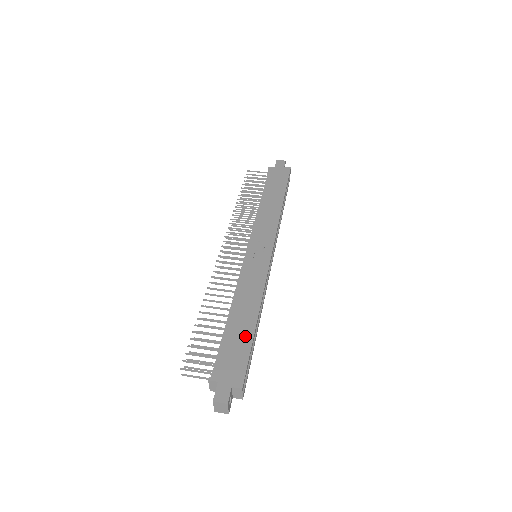
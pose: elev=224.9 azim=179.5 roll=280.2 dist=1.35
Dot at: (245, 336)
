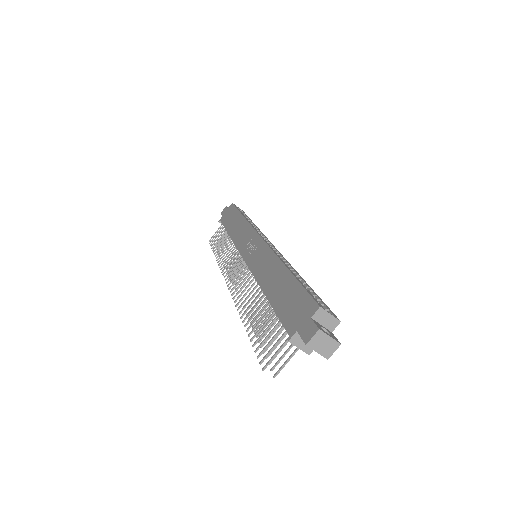
Dot at: (288, 285)
